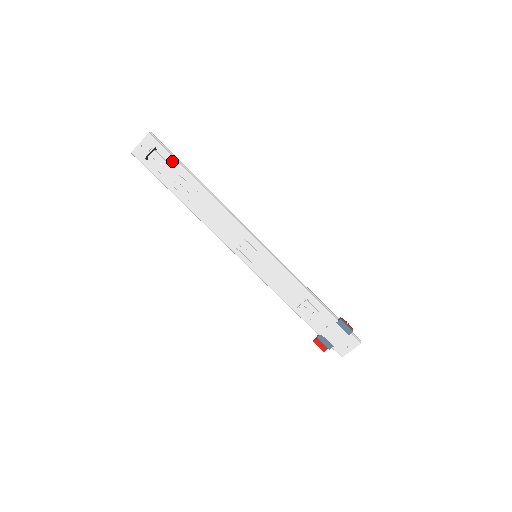
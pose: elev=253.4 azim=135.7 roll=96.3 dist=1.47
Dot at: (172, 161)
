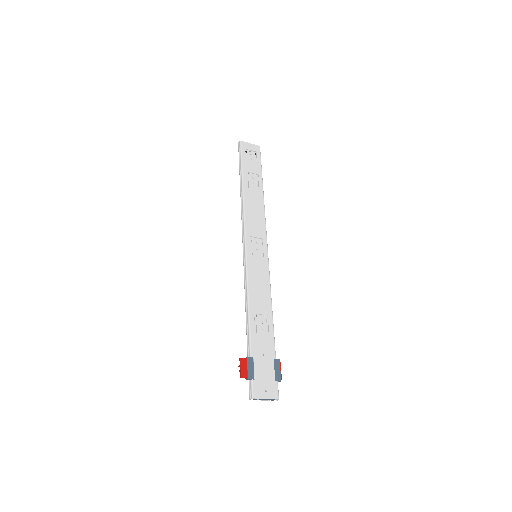
Dot at: (259, 166)
